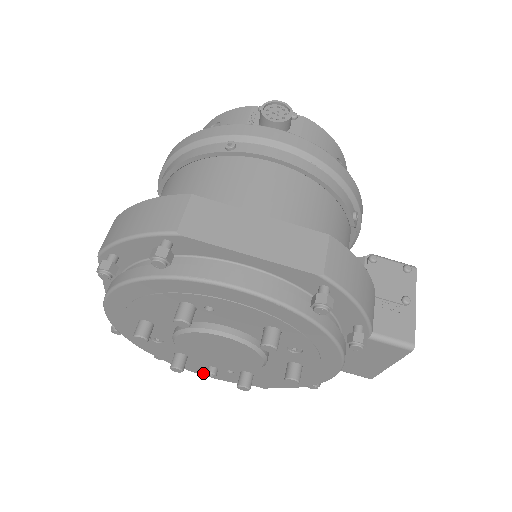
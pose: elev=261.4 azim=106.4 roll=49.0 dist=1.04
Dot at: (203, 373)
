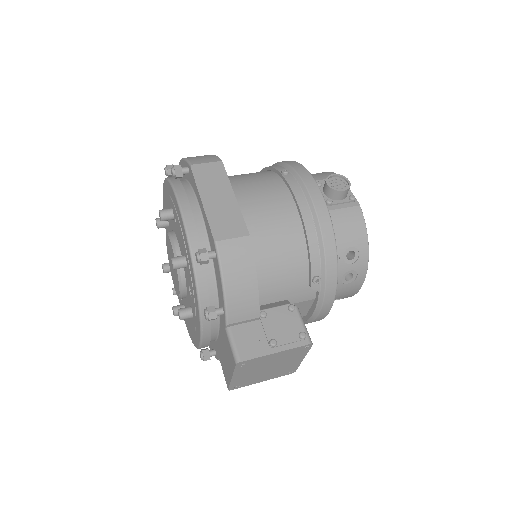
Dot at: occluded
